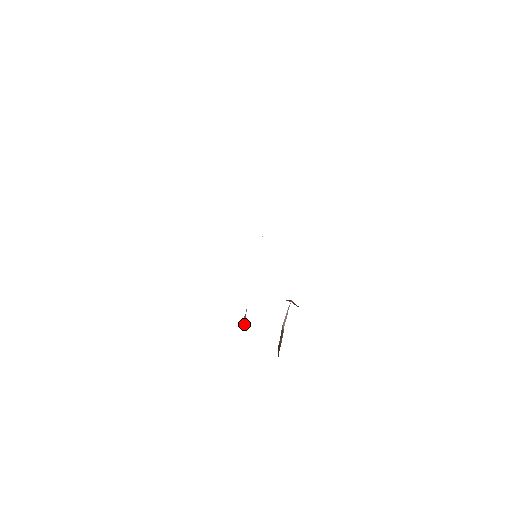
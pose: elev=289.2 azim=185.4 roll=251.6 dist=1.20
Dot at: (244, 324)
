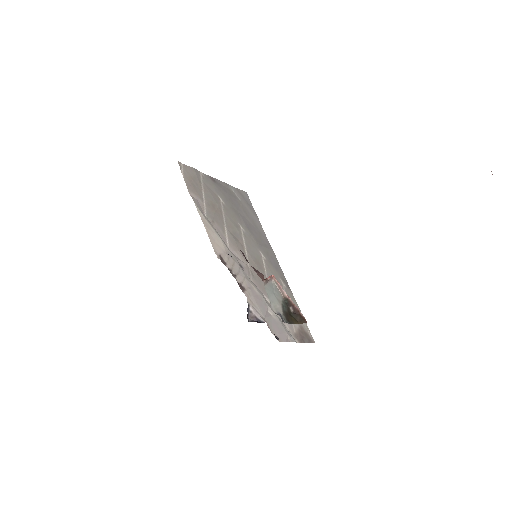
Dot at: (254, 319)
